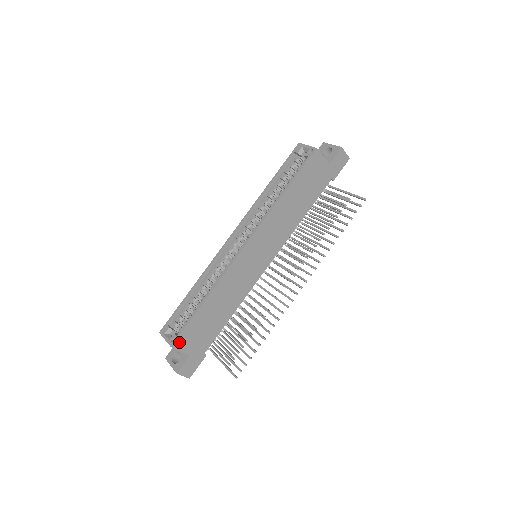
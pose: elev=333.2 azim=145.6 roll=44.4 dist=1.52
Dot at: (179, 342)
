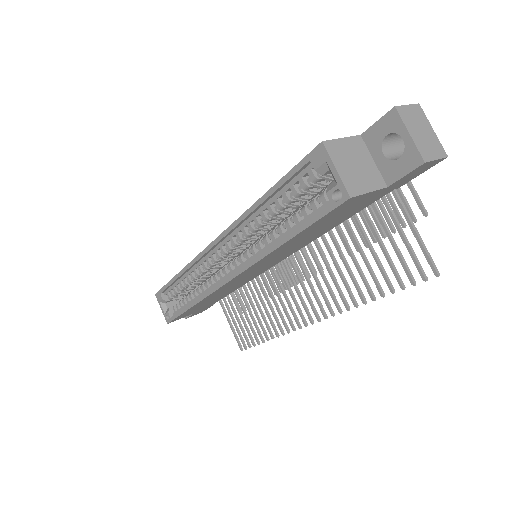
Dot at: (175, 319)
